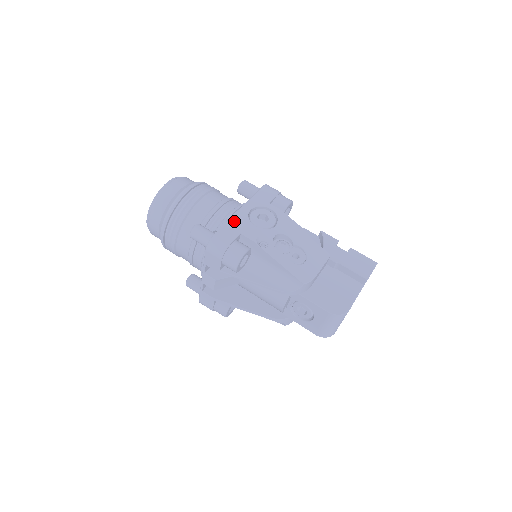
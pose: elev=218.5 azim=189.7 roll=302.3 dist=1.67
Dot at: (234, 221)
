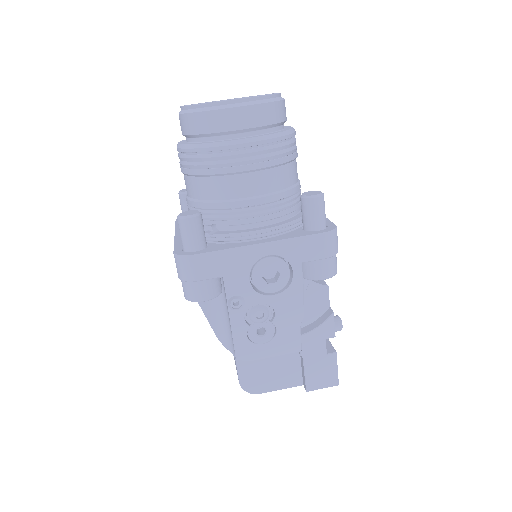
Dot at: (233, 256)
